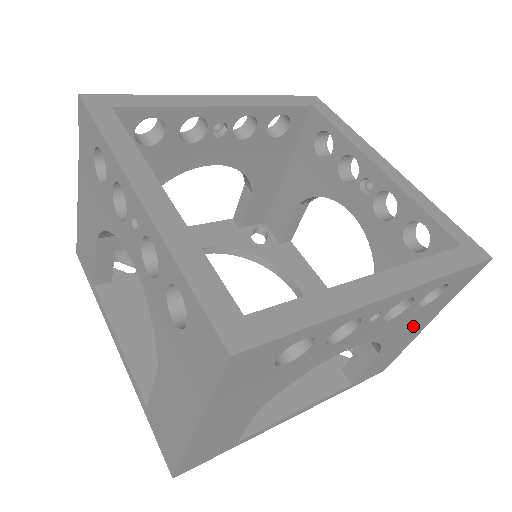
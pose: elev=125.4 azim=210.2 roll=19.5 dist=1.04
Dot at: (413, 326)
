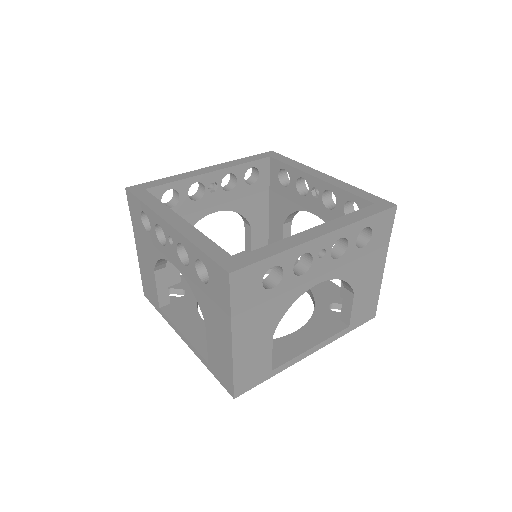
Dot at: (369, 268)
